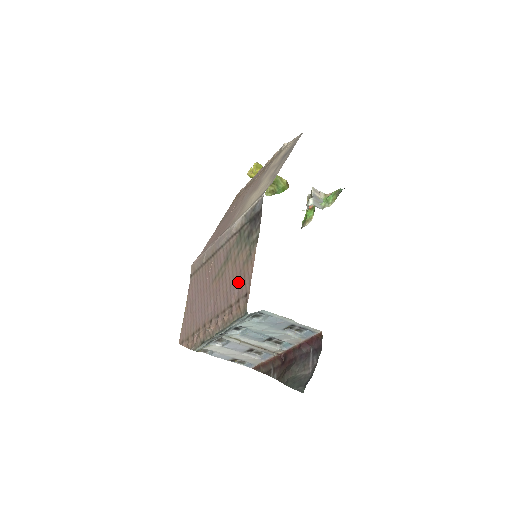
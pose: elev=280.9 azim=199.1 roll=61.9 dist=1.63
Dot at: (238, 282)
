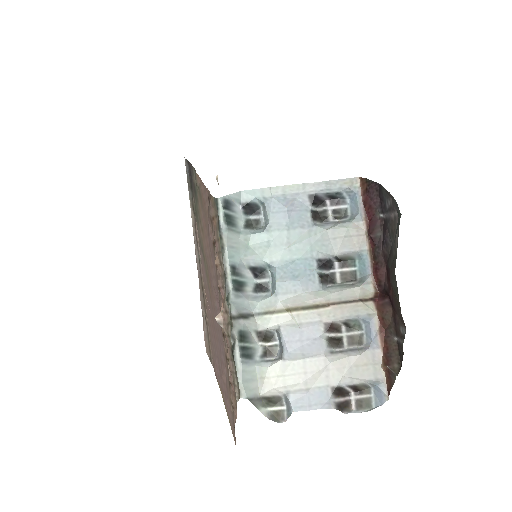
Dot at: (206, 222)
